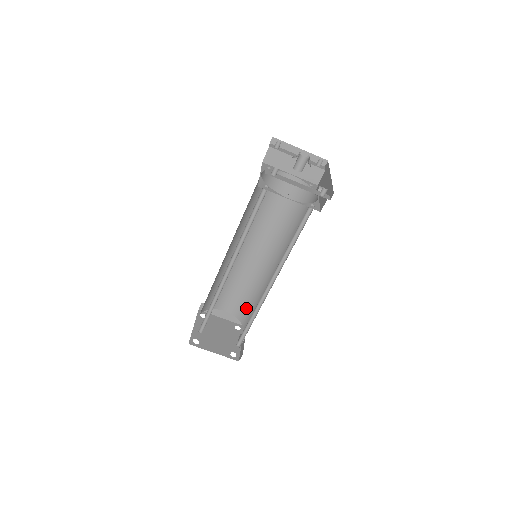
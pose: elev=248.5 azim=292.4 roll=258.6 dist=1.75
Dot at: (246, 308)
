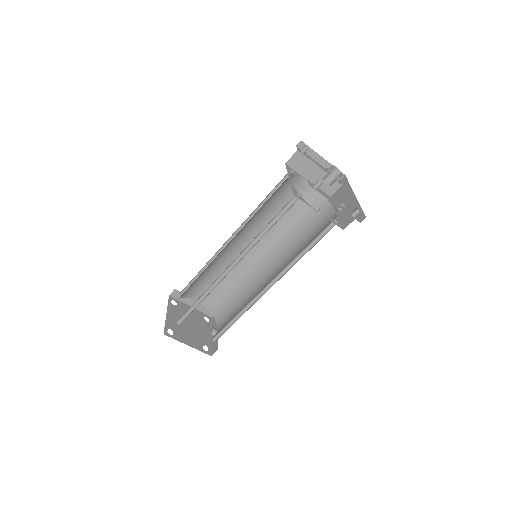
Dot at: (222, 301)
